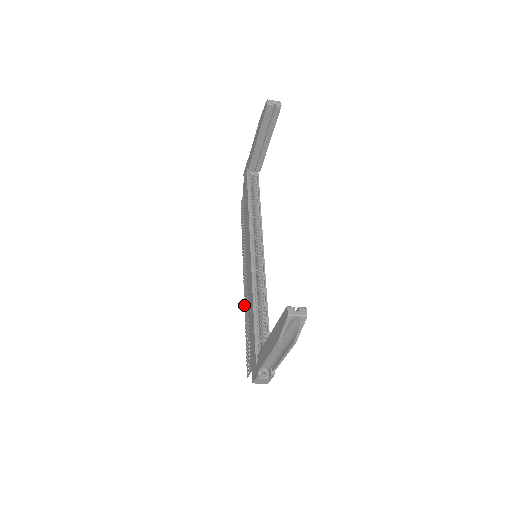
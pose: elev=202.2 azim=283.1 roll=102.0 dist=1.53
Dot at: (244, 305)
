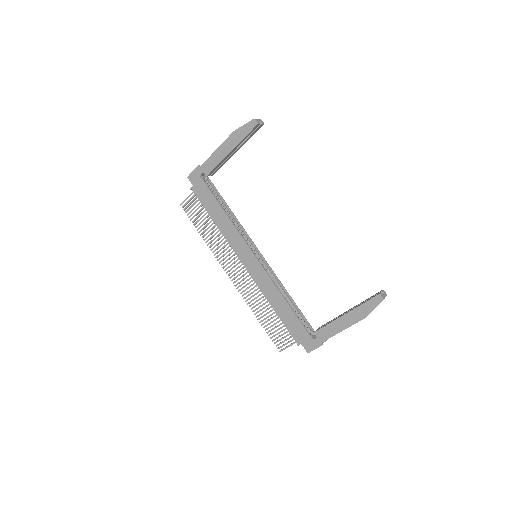
Dot at: (244, 298)
